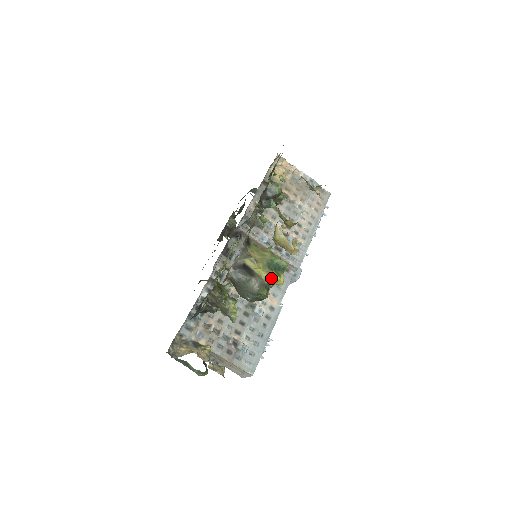
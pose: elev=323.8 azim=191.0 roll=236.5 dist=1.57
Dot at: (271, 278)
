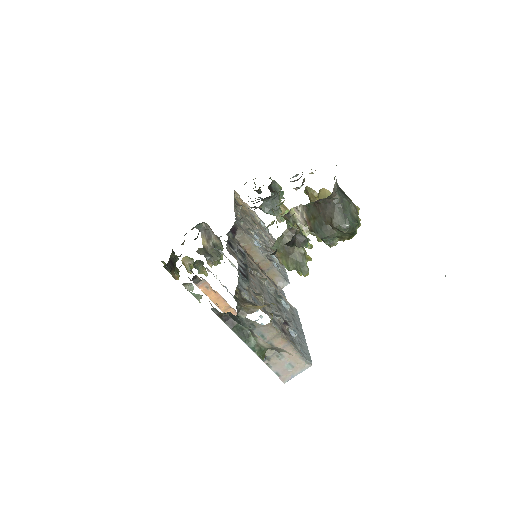
Dot at: occluded
